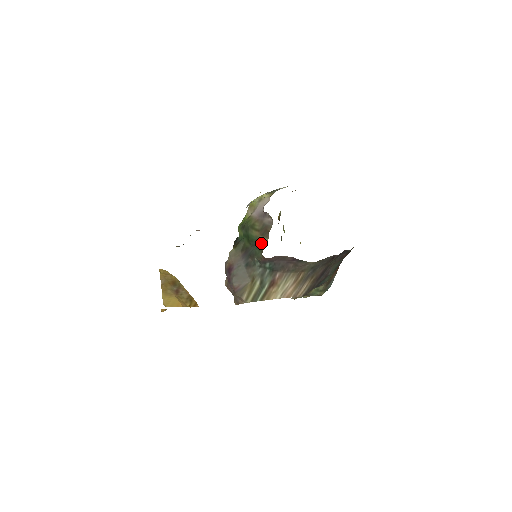
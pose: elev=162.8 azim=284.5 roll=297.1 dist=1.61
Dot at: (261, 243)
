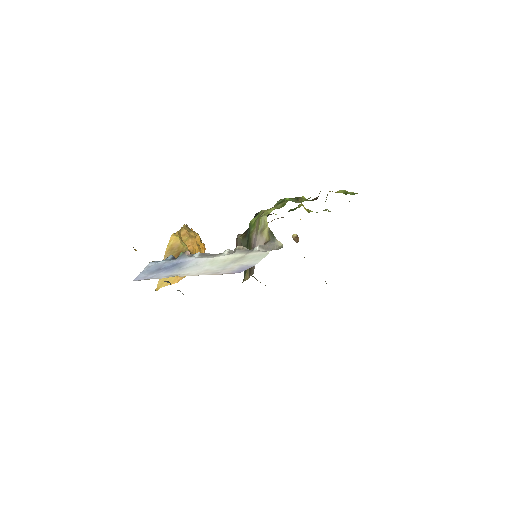
Dot at: (246, 273)
